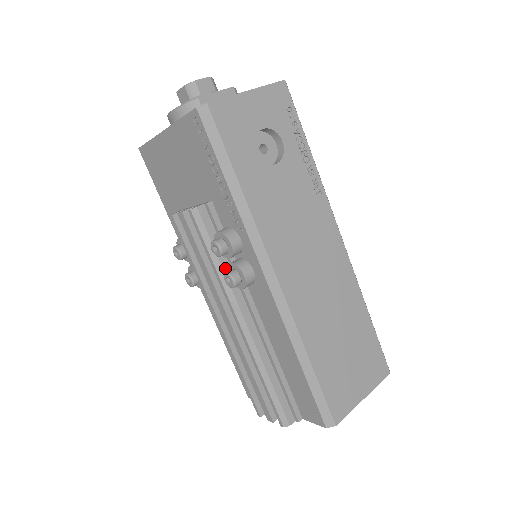
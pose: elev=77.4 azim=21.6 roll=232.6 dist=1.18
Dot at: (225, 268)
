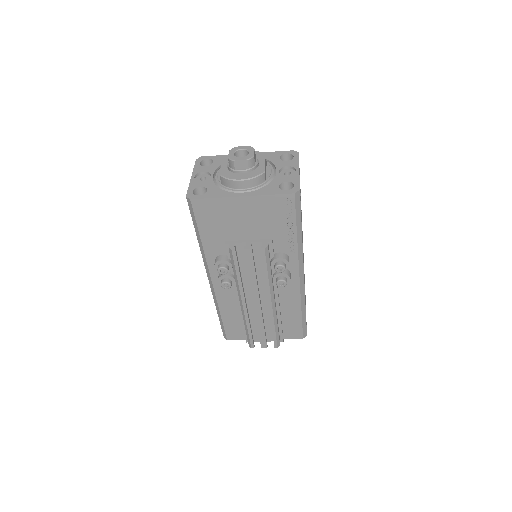
Dot at: occluded
